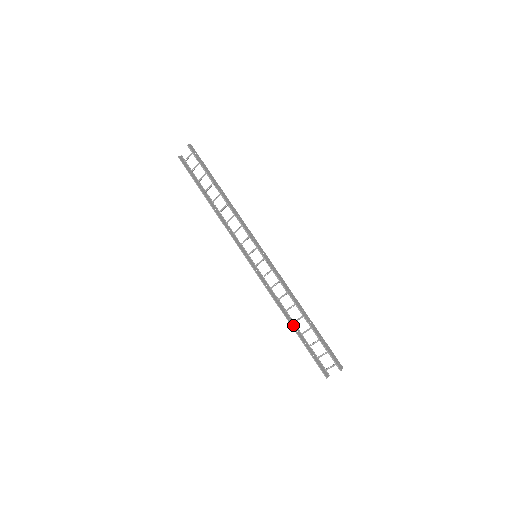
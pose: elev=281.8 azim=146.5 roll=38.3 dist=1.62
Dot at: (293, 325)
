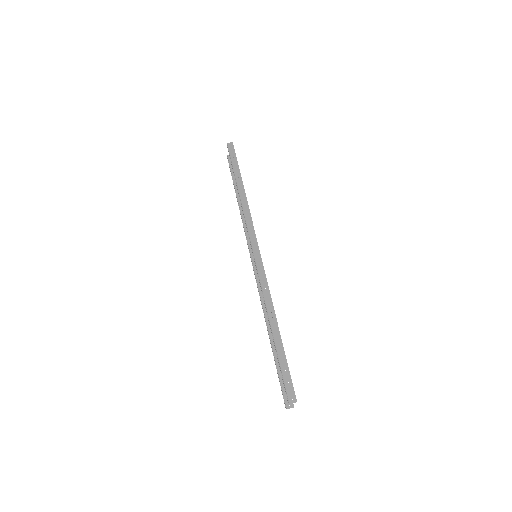
Dot at: occluded
